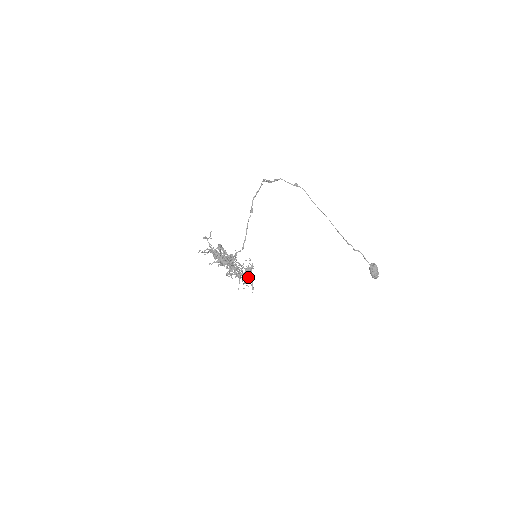
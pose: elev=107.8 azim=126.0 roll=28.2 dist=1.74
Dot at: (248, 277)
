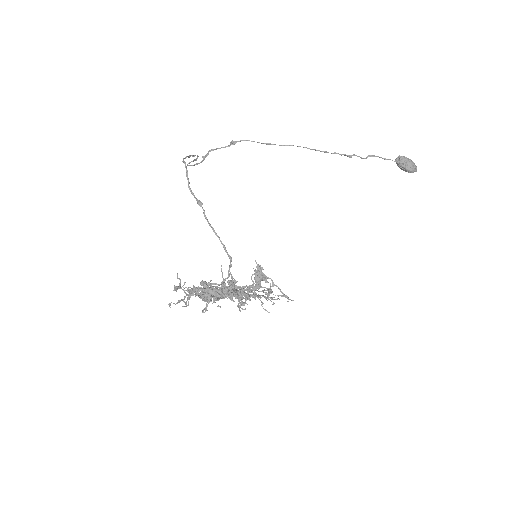
Dot at: occluded
